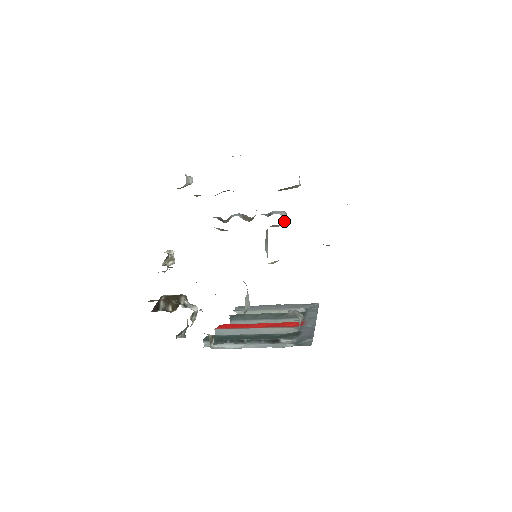
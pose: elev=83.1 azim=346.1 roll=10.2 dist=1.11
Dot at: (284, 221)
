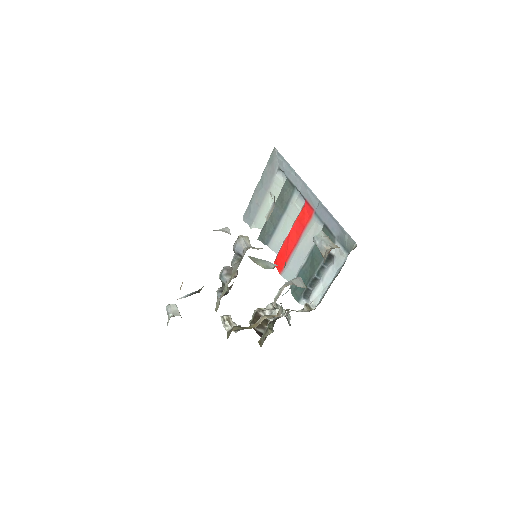
Dot at: (248, 241)
